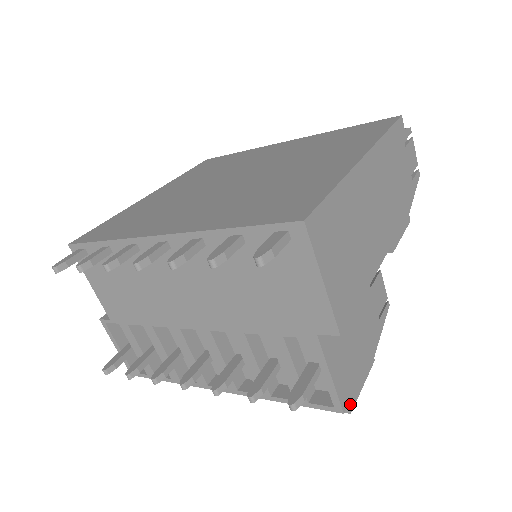
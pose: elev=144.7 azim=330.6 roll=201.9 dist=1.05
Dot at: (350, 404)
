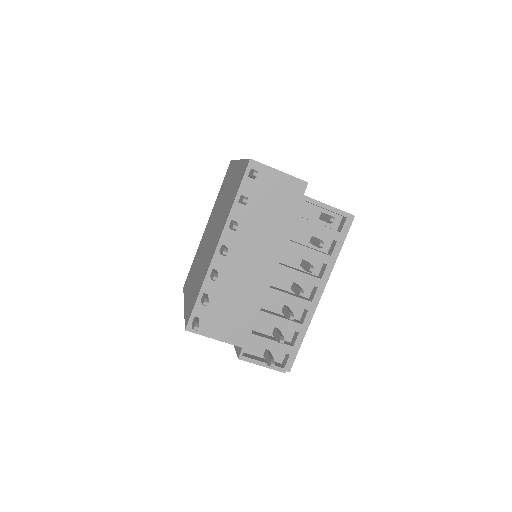
Dot at: occluded
